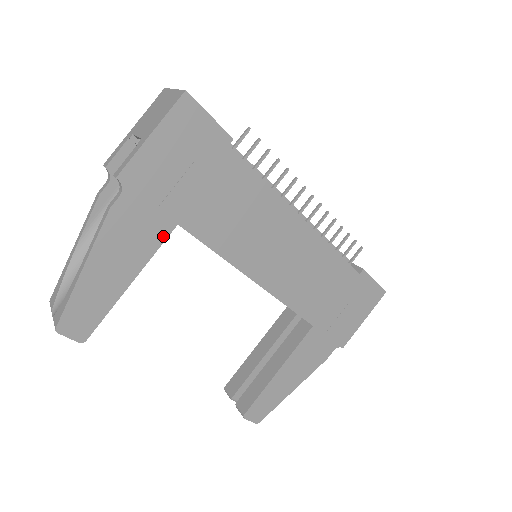
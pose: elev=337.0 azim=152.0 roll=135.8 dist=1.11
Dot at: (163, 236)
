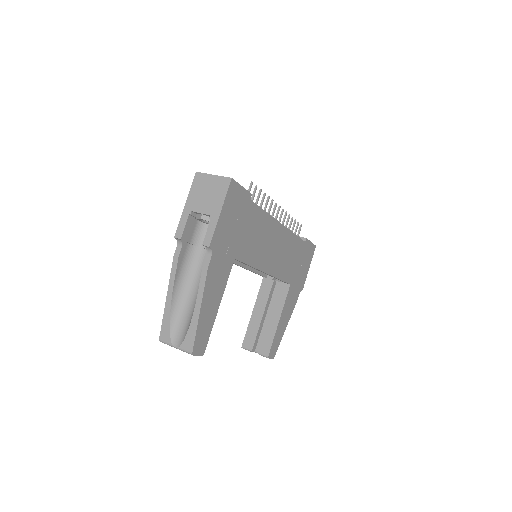
Dot at: (229, 269)
